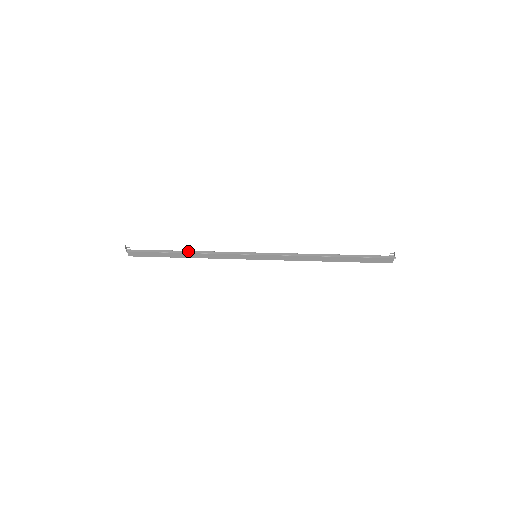
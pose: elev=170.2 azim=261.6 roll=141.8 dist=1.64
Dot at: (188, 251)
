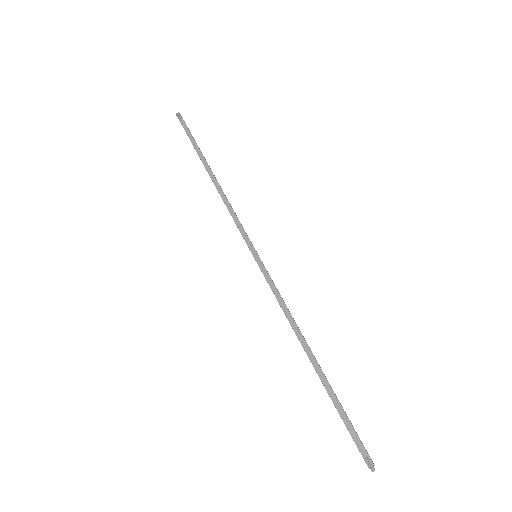
Dot at: (214, 176)
